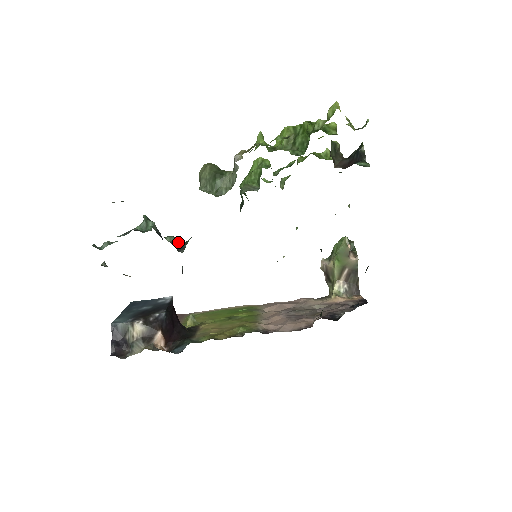
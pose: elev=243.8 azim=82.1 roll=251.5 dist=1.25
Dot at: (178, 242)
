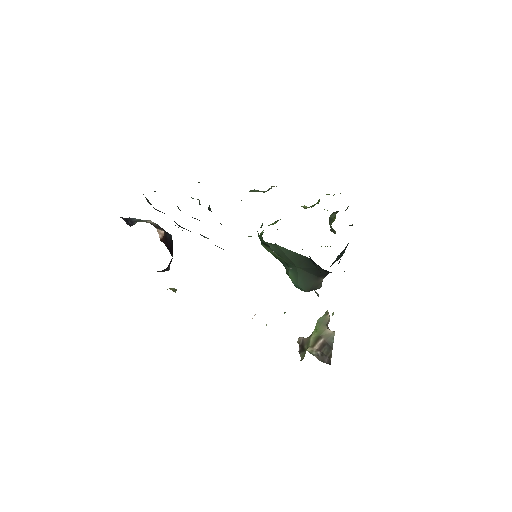
Dot at: (210, 210)
